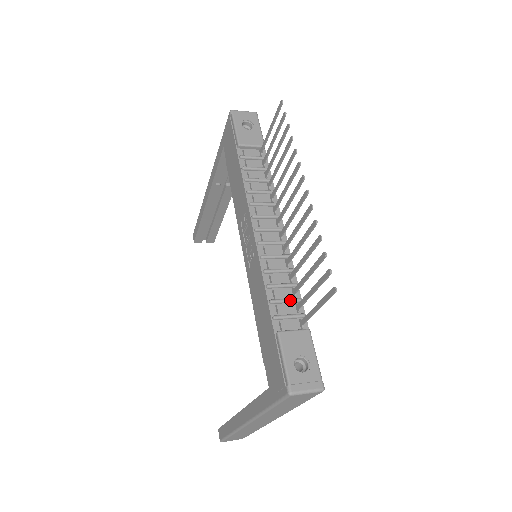
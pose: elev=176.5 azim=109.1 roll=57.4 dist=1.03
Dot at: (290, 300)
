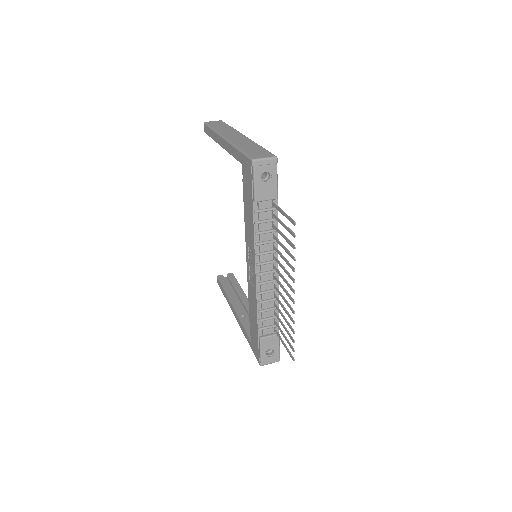
Dot at: (271, 319)
